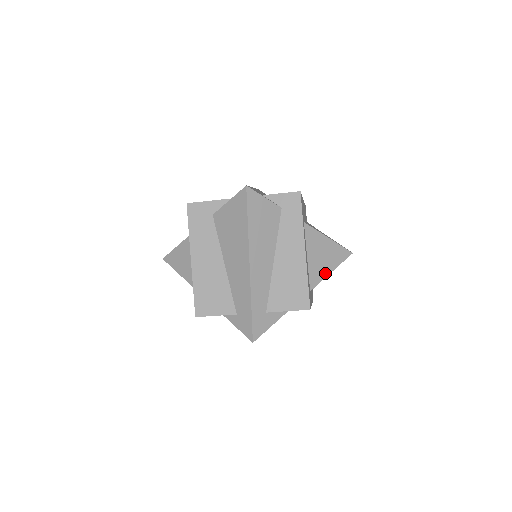
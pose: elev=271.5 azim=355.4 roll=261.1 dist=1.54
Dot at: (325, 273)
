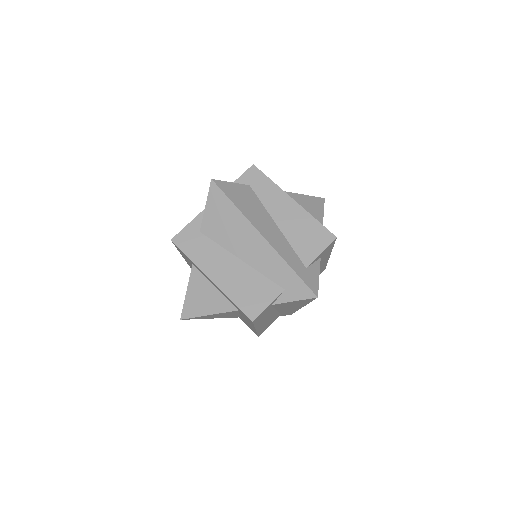
Dot at: (320, 220)
